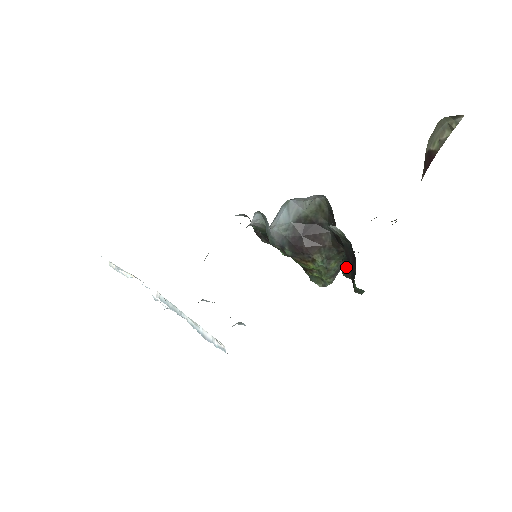
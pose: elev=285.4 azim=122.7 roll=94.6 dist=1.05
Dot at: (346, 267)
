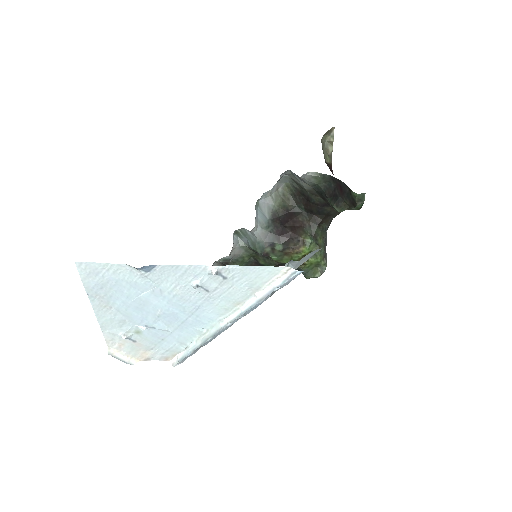
Dot at: (337, 201)
